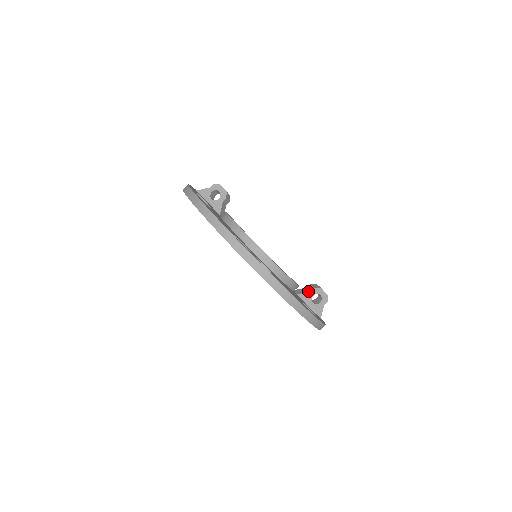
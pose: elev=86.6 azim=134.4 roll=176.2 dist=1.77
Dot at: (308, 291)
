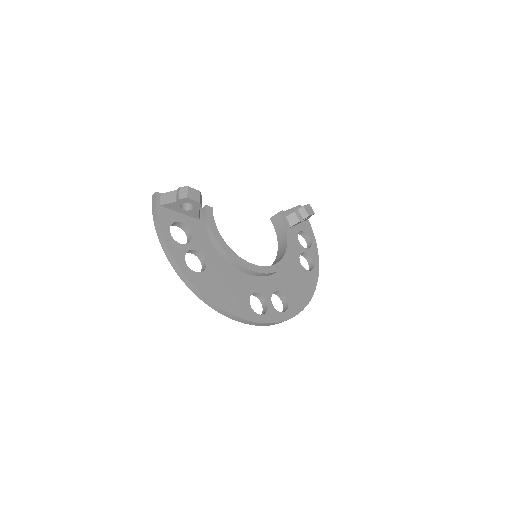
Dot at: (297, 222)
